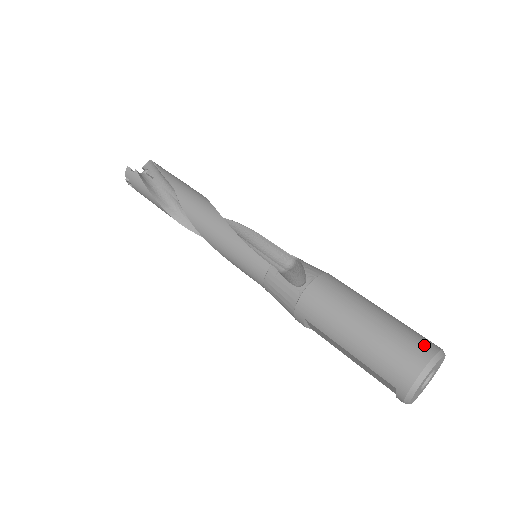
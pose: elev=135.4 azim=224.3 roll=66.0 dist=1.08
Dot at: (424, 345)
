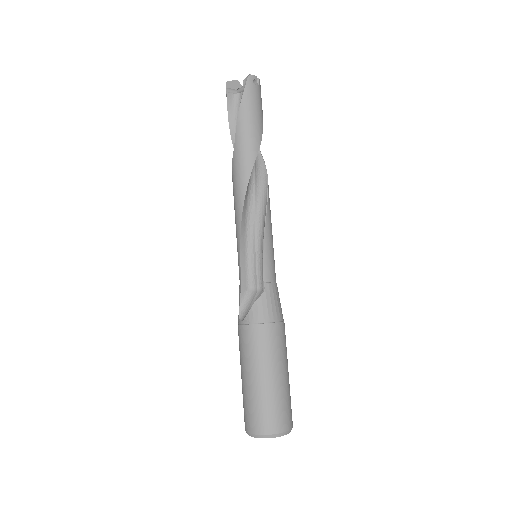
Dot at: (260, 424)
